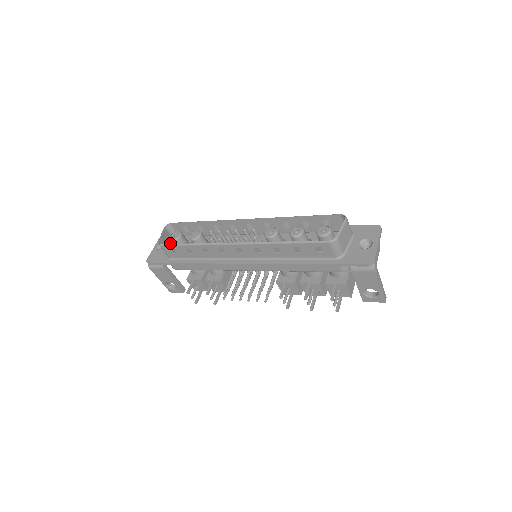
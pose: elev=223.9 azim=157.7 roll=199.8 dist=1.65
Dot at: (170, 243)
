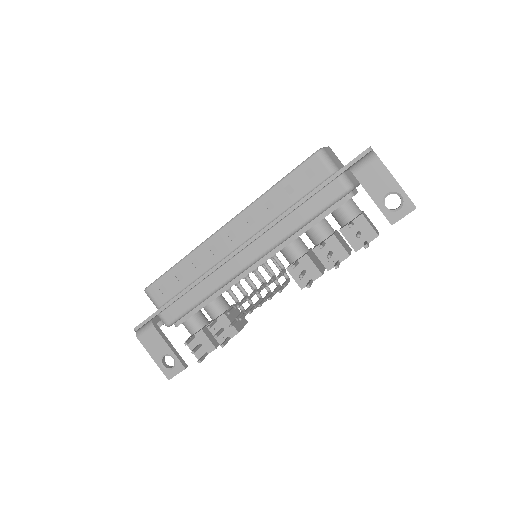
Dot at: occluded
